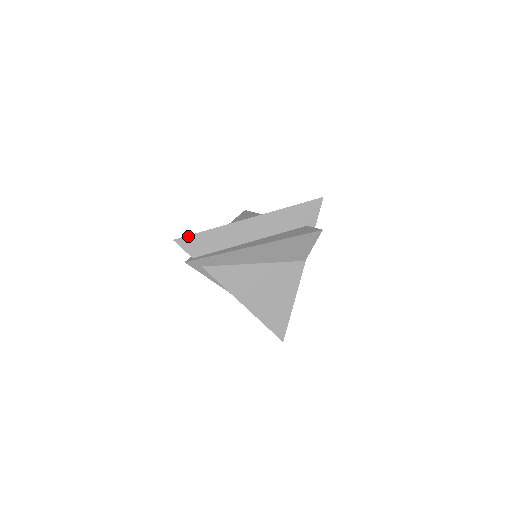
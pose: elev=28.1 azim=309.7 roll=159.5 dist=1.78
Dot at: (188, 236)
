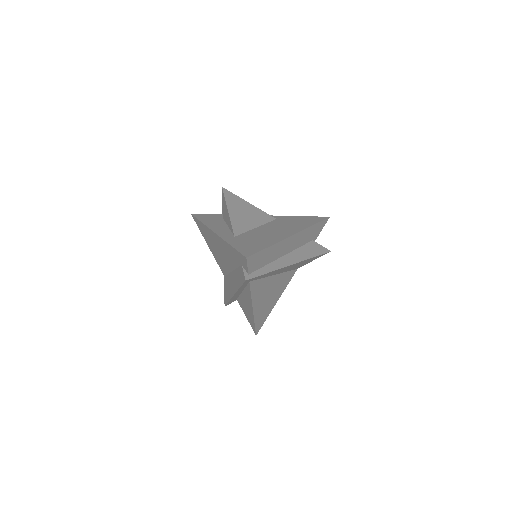
Dot at: (256, 253)
